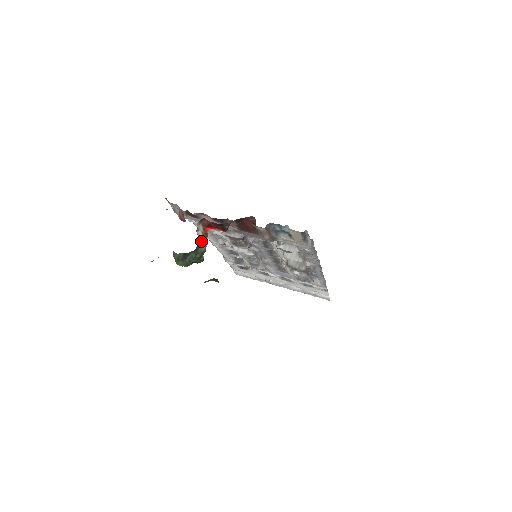
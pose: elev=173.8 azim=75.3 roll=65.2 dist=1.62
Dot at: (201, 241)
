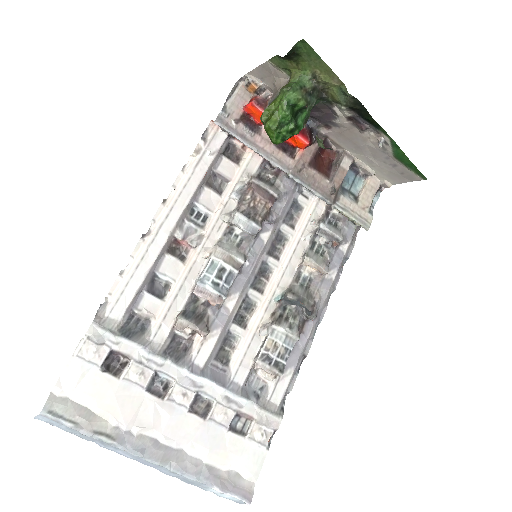
Dot at: occluded
